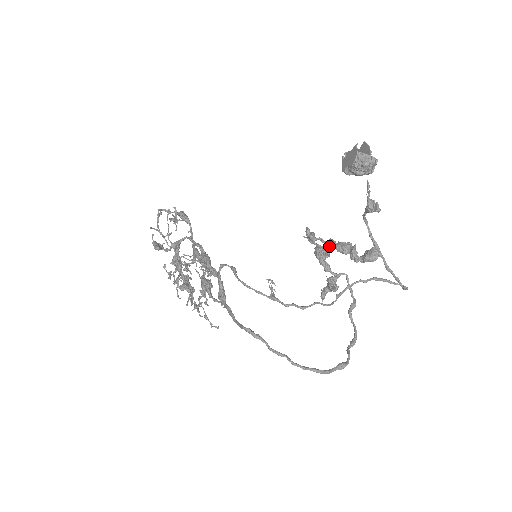
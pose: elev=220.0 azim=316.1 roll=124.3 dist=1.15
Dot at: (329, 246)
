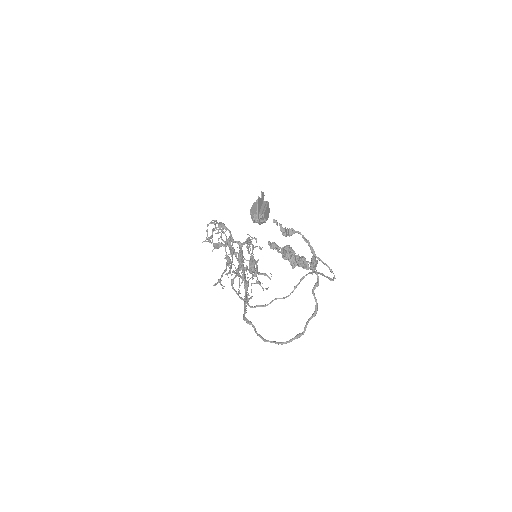
Dot at: (283, 253)
